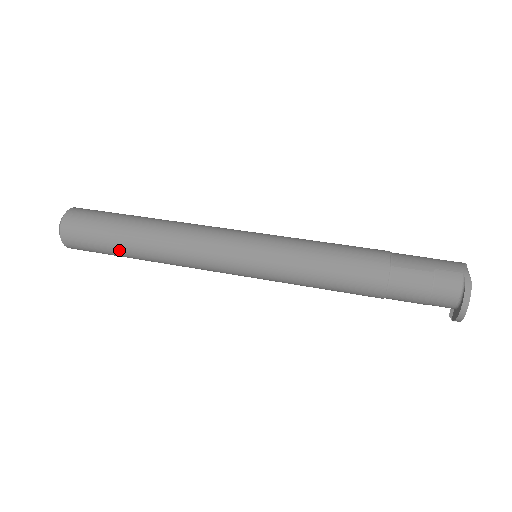
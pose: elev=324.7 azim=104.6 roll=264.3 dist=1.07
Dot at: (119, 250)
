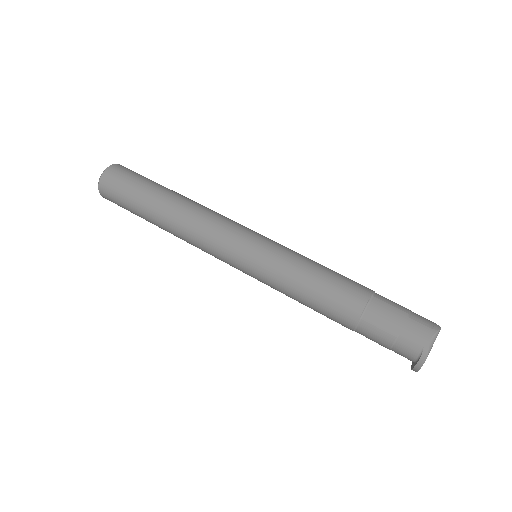
Dot at: (146, 220)
